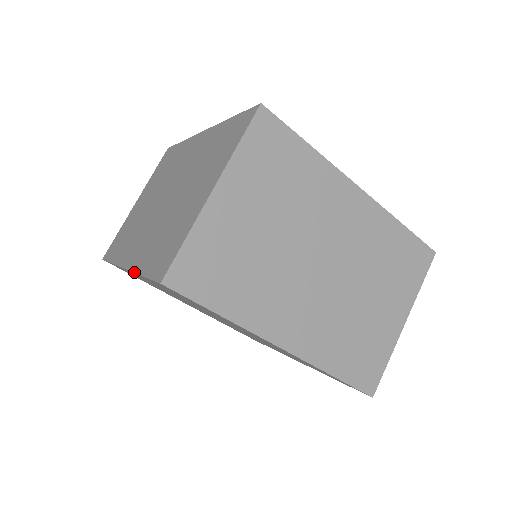
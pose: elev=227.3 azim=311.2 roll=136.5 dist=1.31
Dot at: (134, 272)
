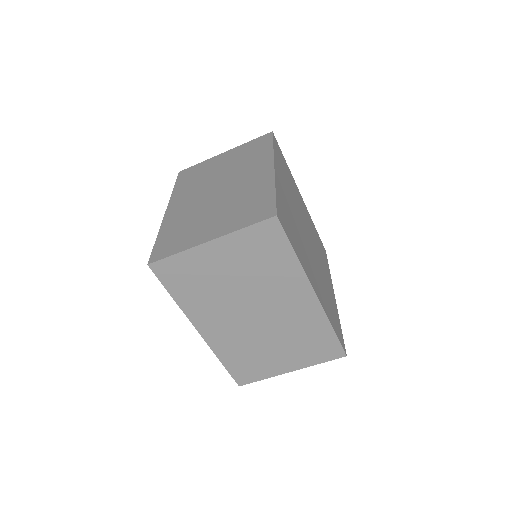
Dot at: (160, 227)
